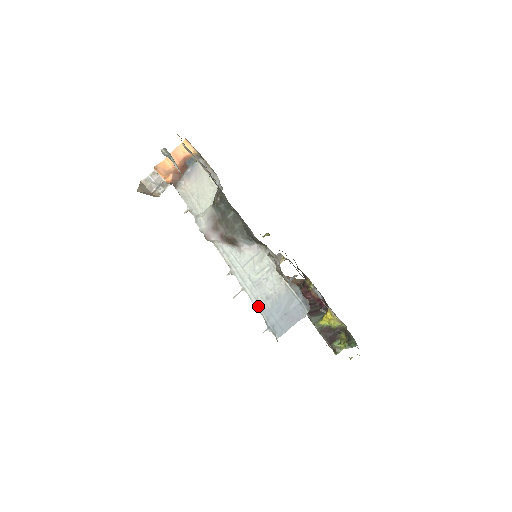
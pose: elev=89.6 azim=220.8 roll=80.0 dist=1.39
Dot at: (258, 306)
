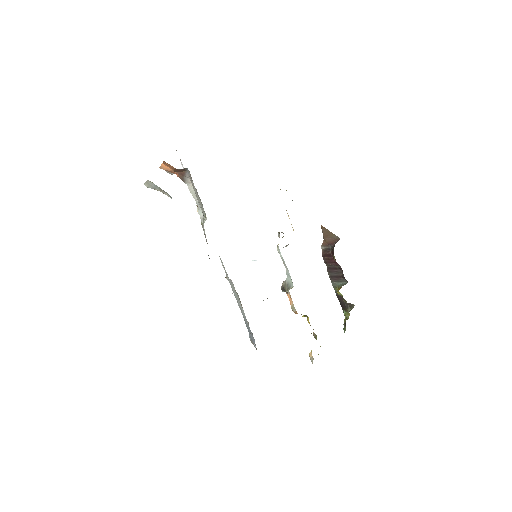
Dot at: occluded
